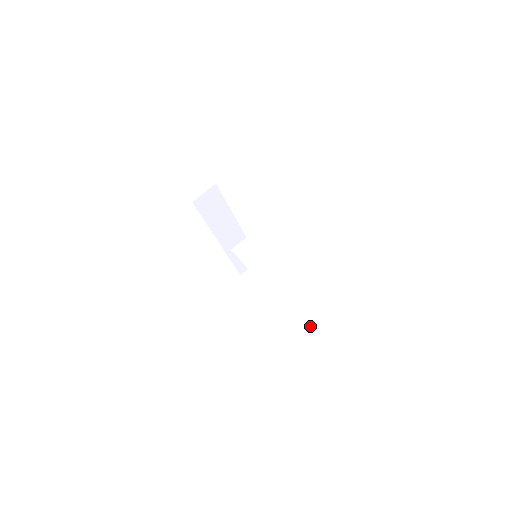
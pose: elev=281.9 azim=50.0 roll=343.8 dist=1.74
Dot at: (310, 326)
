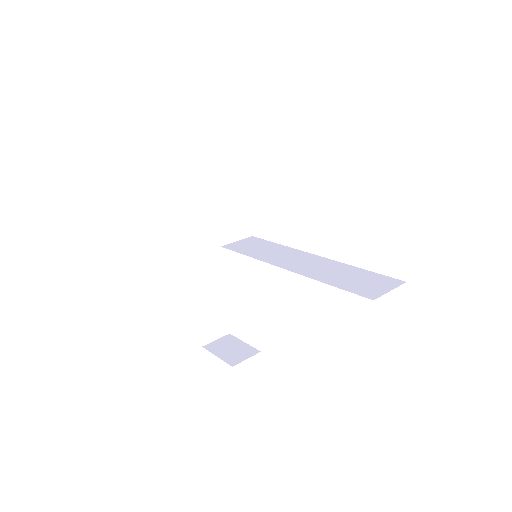
Dot at: (361, 291)
